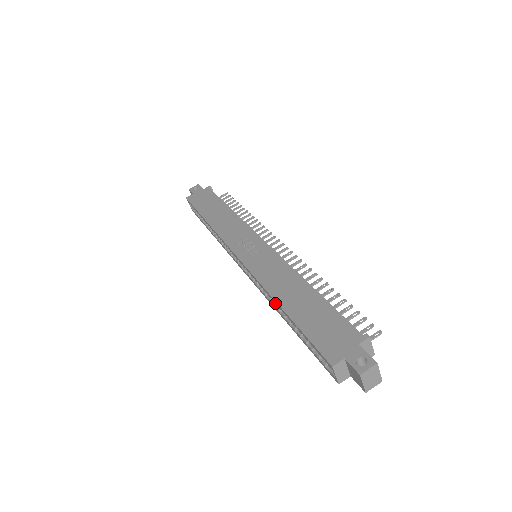
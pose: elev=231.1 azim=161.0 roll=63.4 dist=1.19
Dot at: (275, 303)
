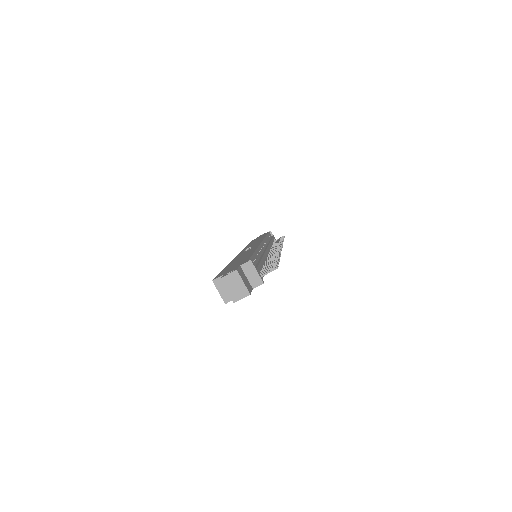
Dot at: occluded
